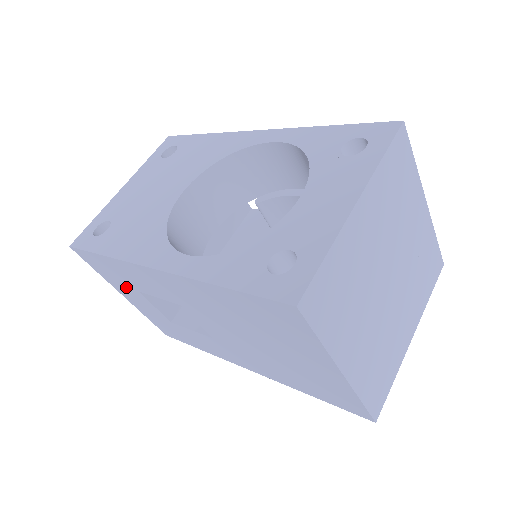
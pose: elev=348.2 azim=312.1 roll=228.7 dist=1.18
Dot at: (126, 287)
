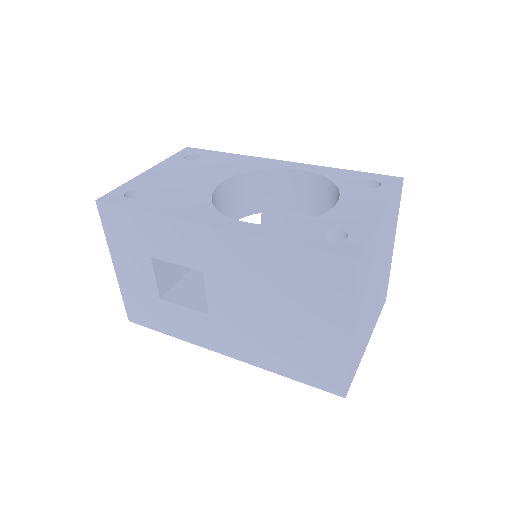
Dot at: (134, 253)
